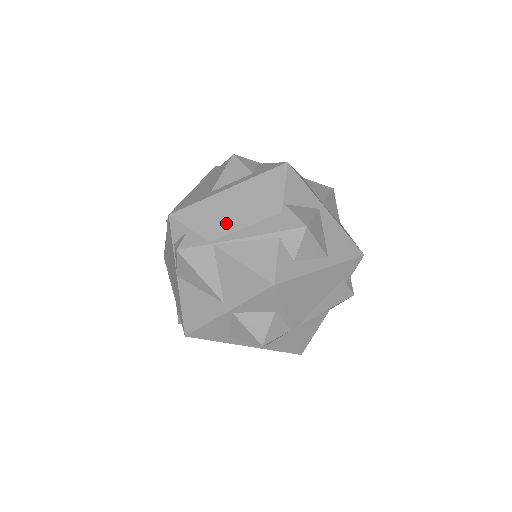
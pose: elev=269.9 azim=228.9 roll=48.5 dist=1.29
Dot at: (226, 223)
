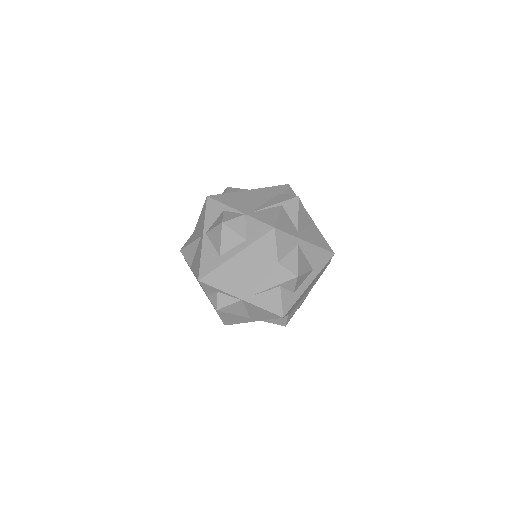
Dot at: occluded
